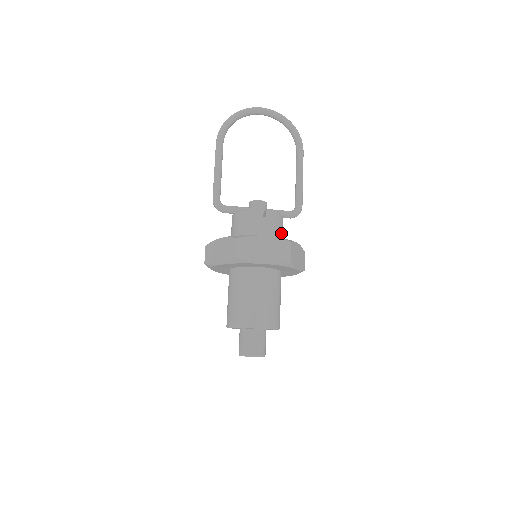
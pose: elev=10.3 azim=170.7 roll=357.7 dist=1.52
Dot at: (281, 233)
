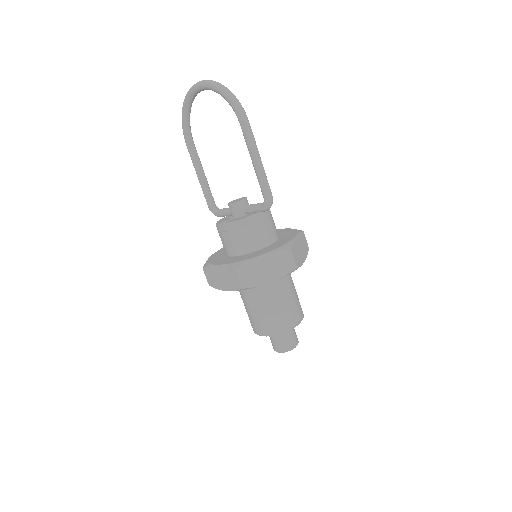
Dot at: (254, 238)
